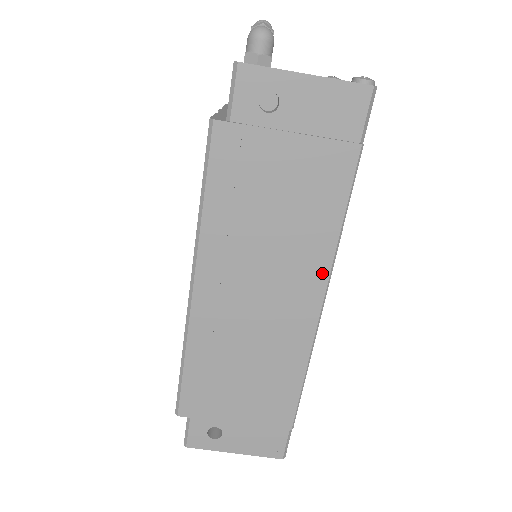
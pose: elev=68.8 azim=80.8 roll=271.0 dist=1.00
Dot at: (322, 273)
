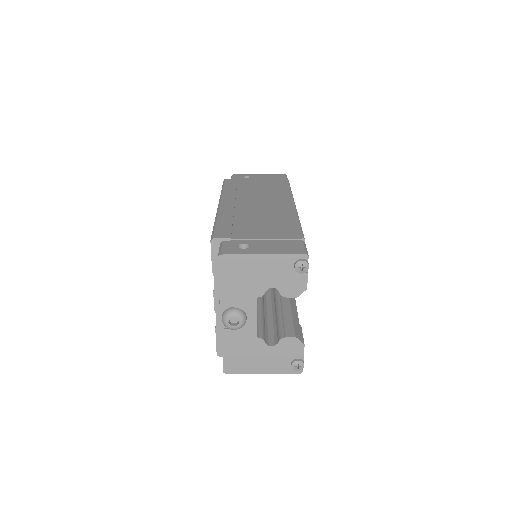
Dot at: (288, 197)
